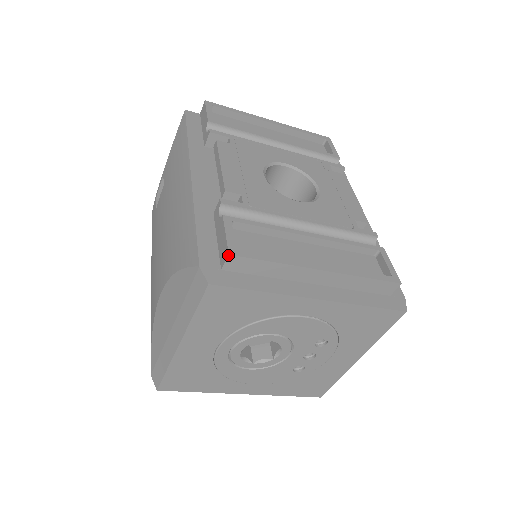
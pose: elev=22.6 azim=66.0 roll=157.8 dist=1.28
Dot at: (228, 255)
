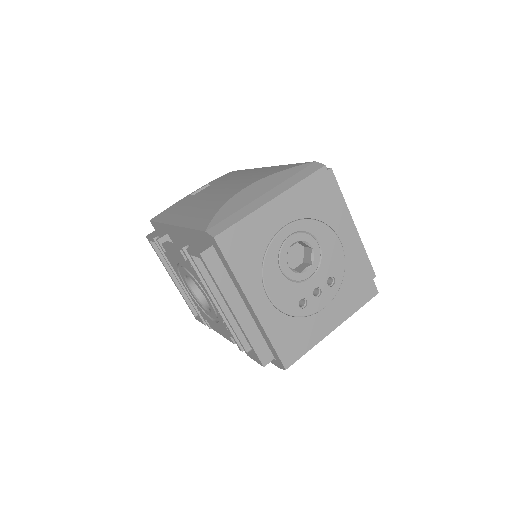
Dot at: (331, 168)
